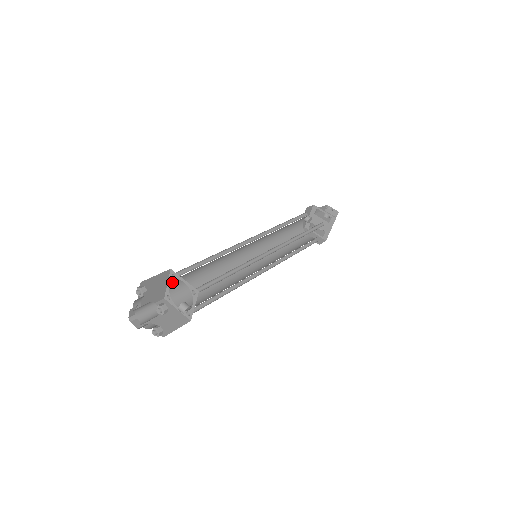
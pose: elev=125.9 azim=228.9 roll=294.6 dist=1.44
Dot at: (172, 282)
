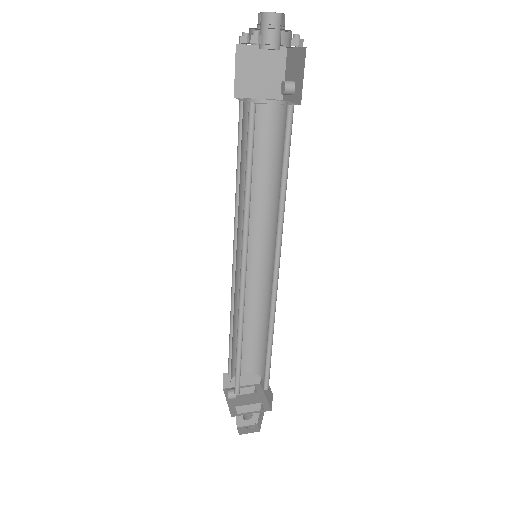
Dot at: occluded
